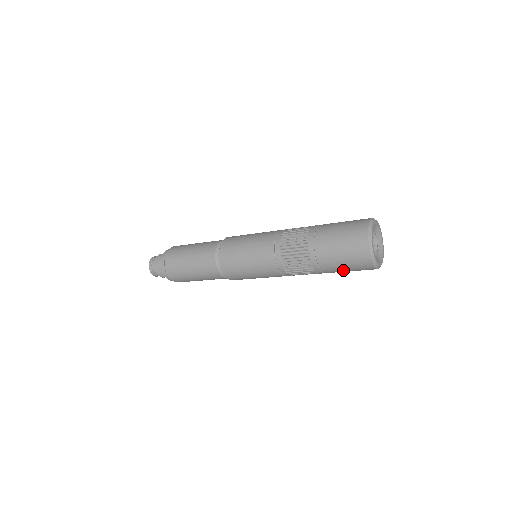
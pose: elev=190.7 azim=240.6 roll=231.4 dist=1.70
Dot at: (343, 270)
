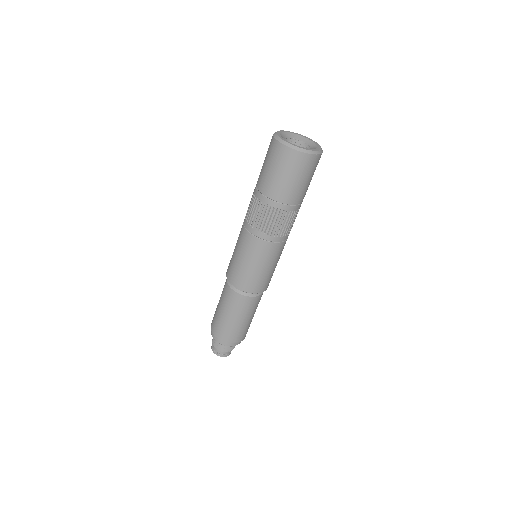
Dot at: (299, 185)
